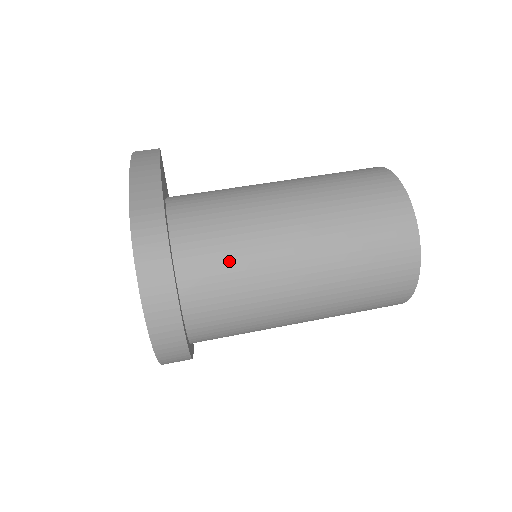
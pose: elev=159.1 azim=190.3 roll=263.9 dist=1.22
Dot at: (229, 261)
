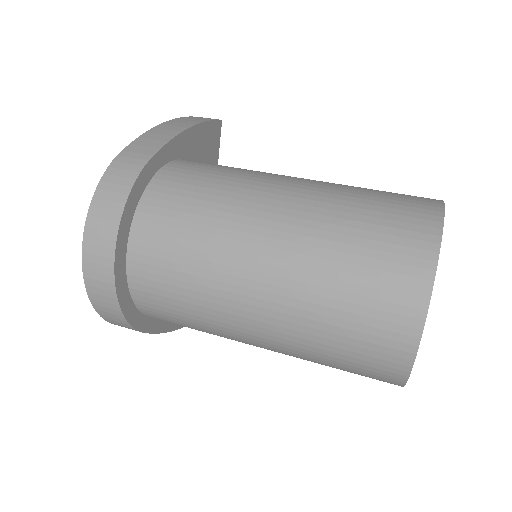
Dot at: (186, 233)
